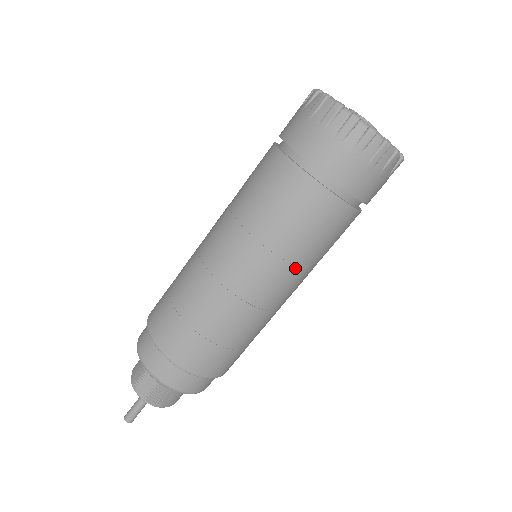
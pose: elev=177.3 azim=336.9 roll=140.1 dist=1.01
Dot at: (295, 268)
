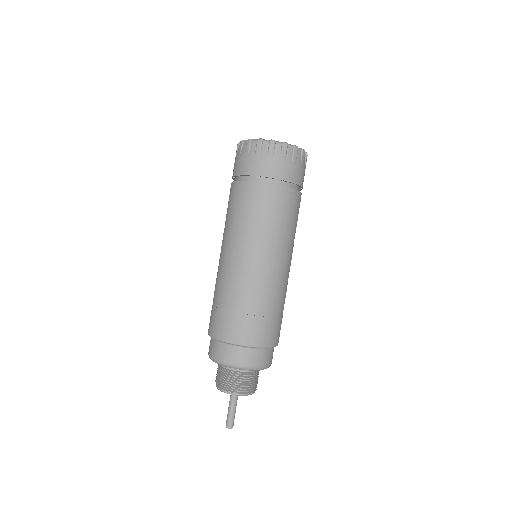
Dot at: (250, 236)
